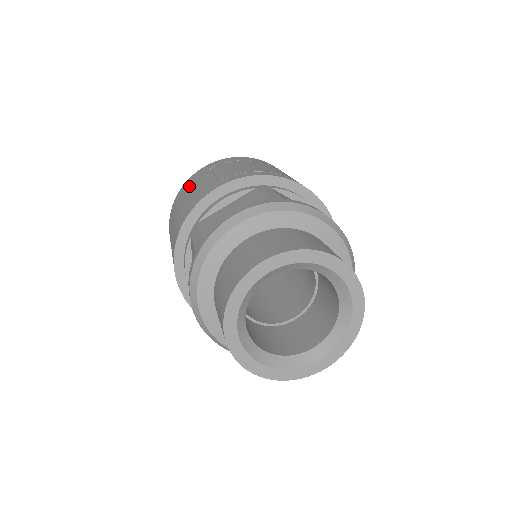
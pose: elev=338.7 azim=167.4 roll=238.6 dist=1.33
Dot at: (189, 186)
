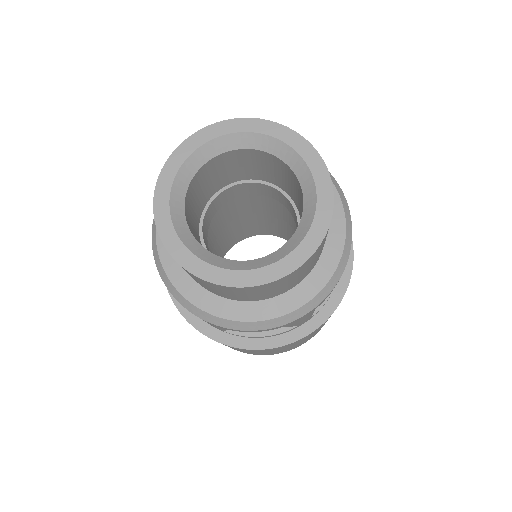
Dot at: occluded
